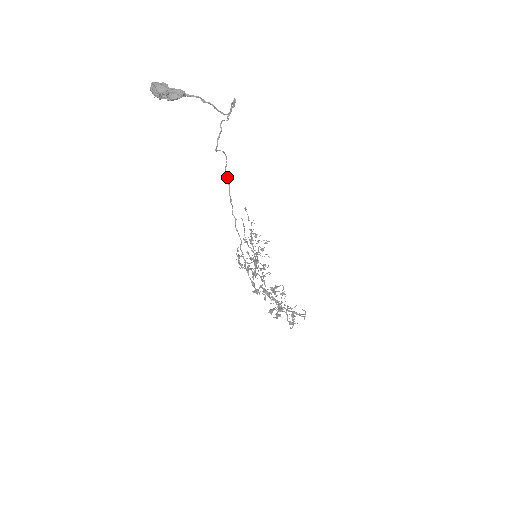
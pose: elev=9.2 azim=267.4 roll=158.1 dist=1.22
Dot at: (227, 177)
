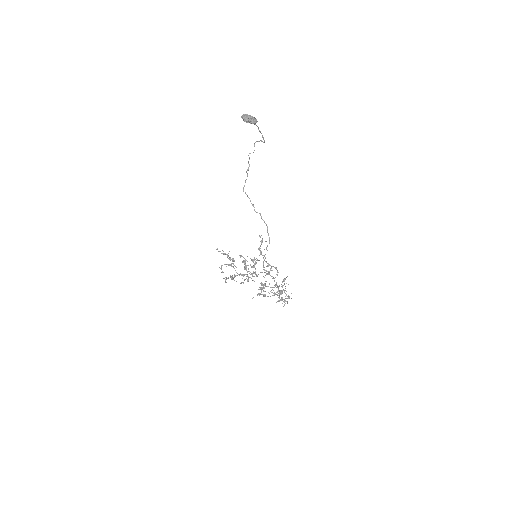
Dot at: occluded
